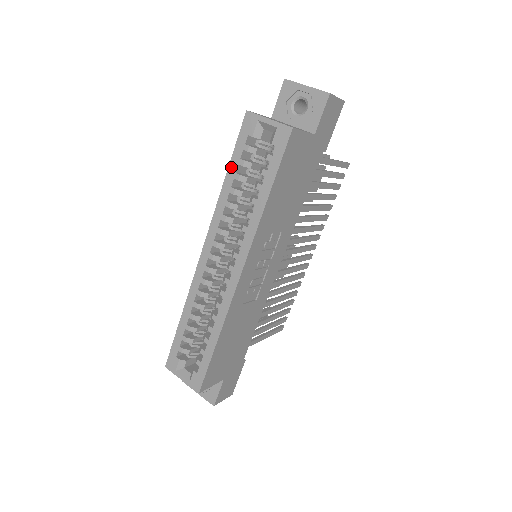
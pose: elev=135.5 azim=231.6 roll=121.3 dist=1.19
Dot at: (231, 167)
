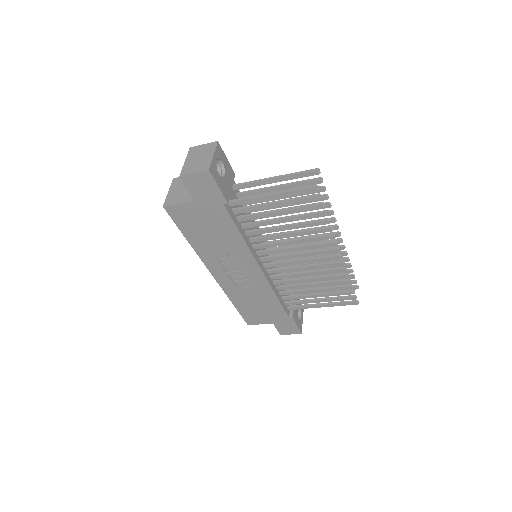
Dot at: occluded
